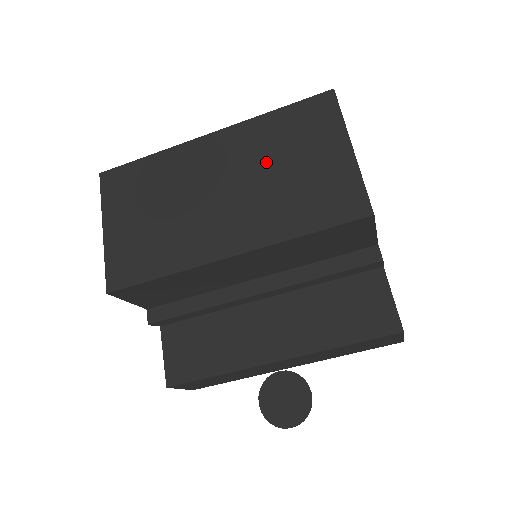
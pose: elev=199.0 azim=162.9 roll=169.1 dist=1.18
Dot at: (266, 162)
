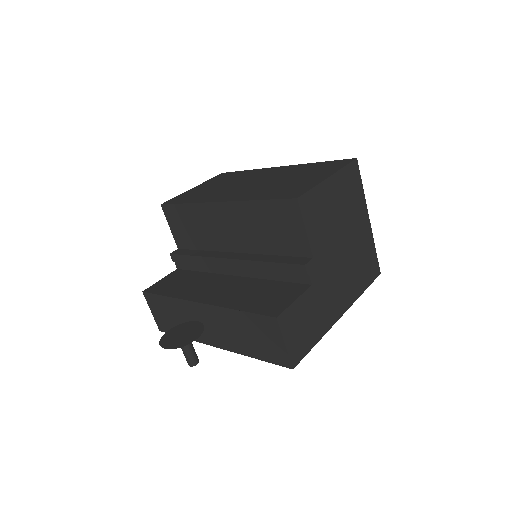
Dot at: (285, 177)
